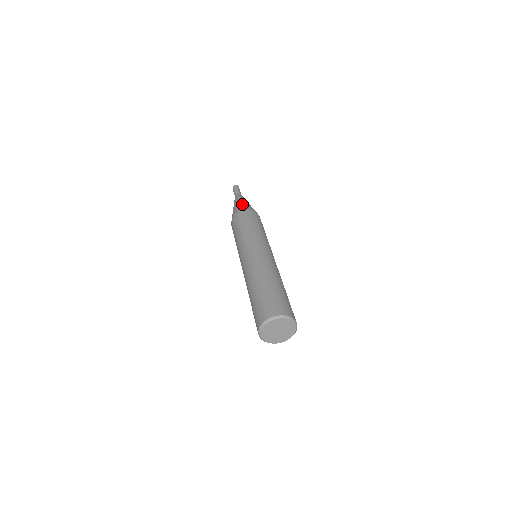
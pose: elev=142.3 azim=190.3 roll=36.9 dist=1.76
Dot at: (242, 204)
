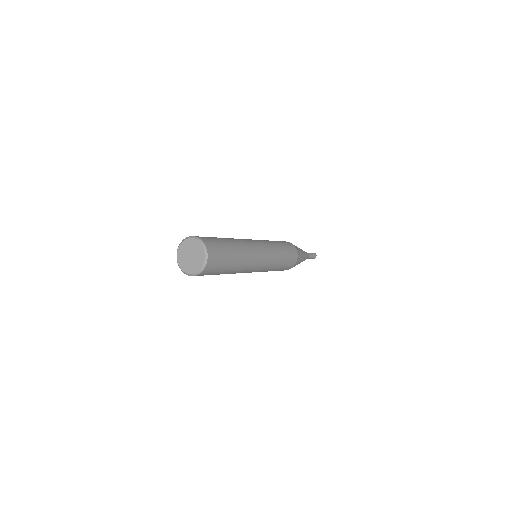
Dot at: occluded
